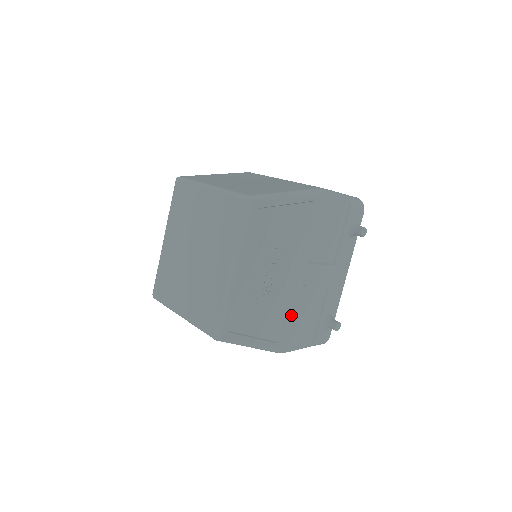
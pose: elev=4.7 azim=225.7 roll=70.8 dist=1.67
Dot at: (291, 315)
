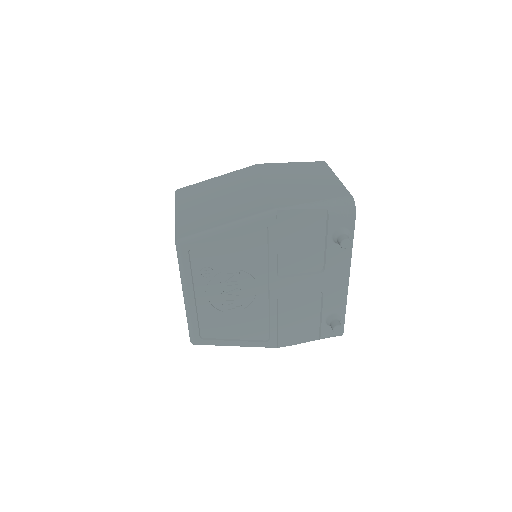
Dot at: (275, 320)
